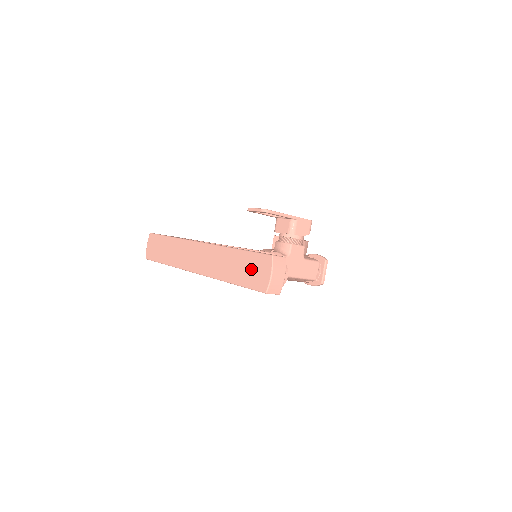
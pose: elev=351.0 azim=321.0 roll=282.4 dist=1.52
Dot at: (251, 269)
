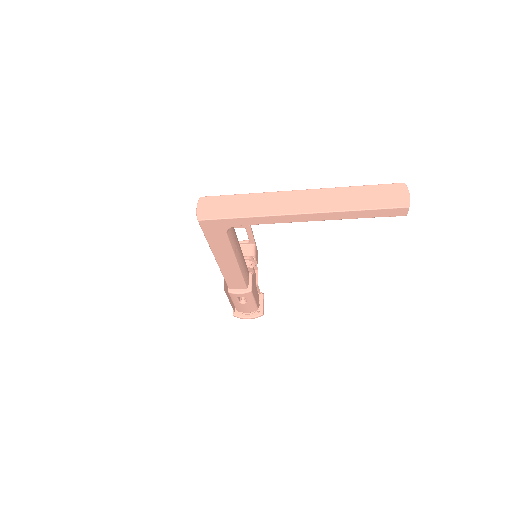
Dot at: (384, 195)
